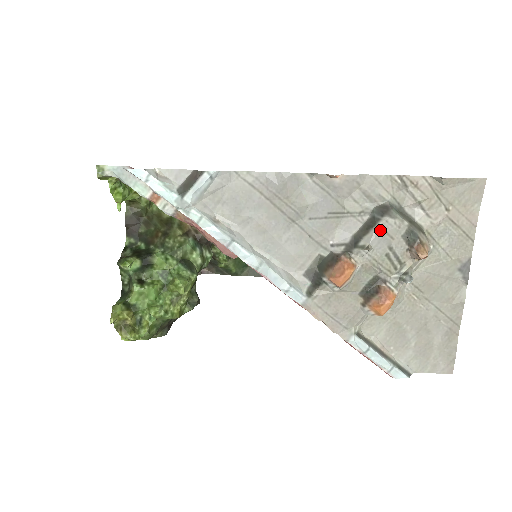
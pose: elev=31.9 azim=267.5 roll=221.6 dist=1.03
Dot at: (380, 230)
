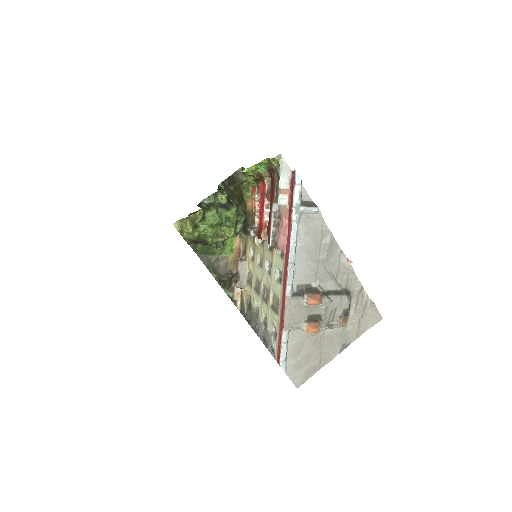
Dot at: (340, 298)
